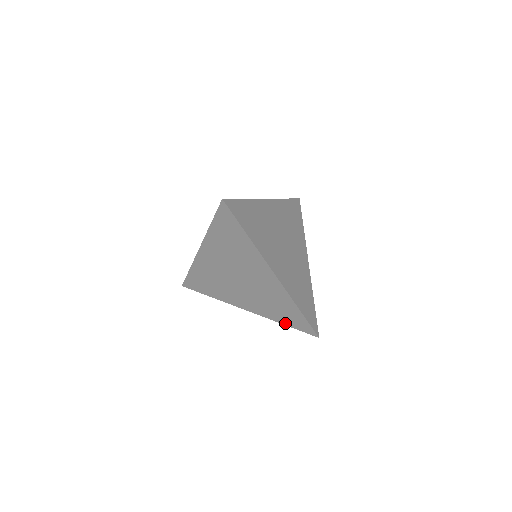
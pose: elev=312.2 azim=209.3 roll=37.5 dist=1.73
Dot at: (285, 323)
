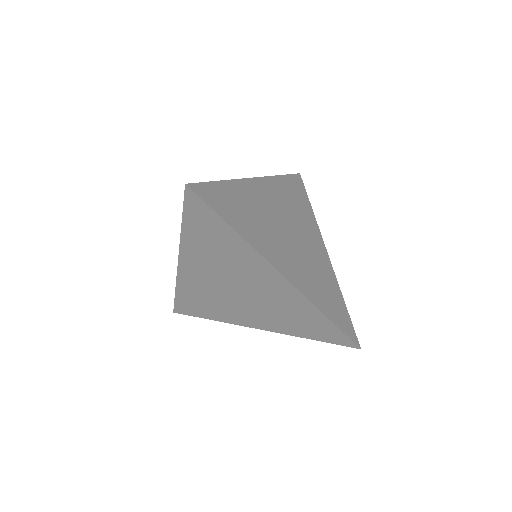
Dot at: (311, 337)
